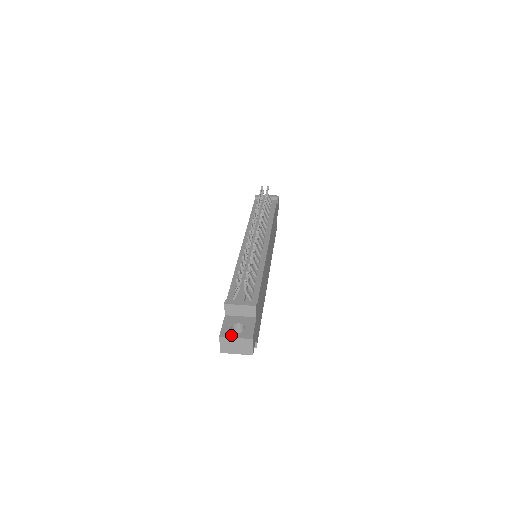
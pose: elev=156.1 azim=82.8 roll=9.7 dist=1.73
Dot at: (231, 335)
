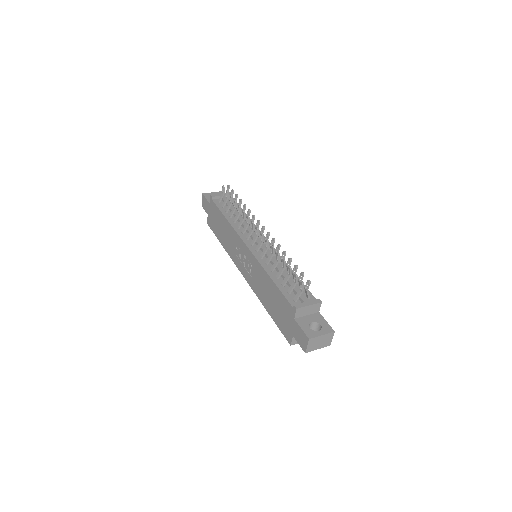
Dot at: (317, 334)
